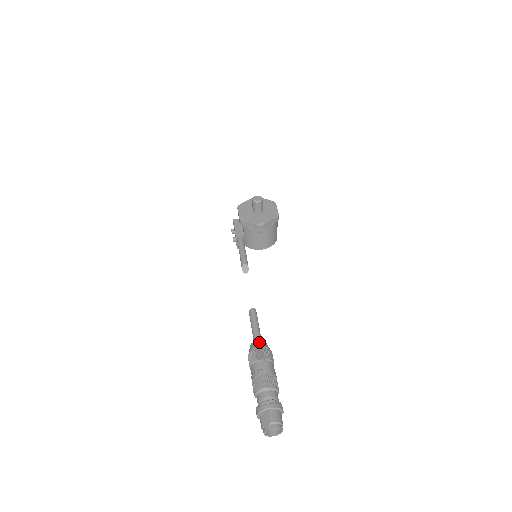
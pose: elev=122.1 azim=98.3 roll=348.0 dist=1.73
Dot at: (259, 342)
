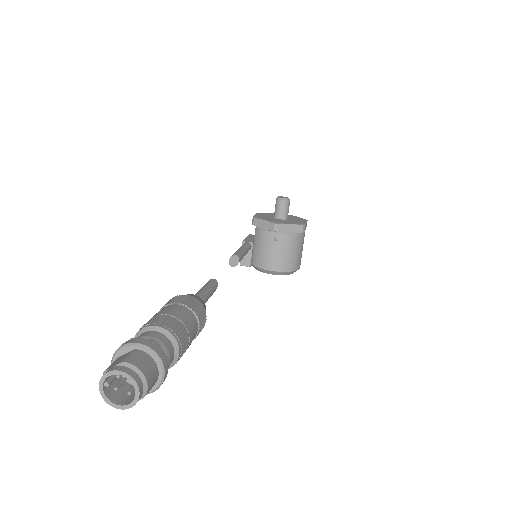
Dot at: (193, 294)
